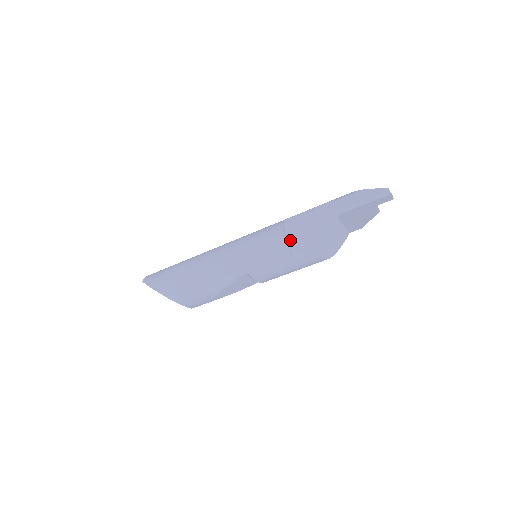
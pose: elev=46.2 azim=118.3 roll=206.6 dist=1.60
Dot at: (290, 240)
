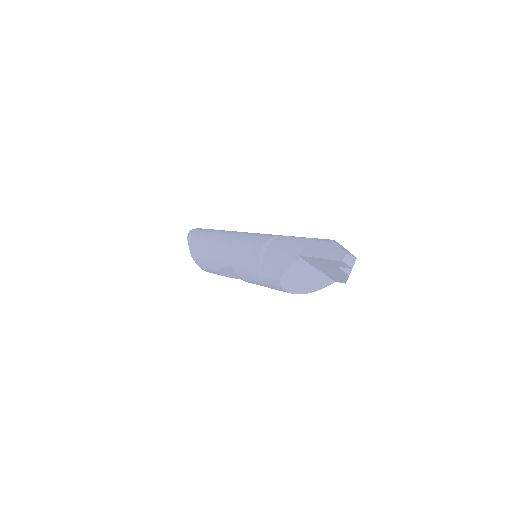
Dot at: (265, 256)
